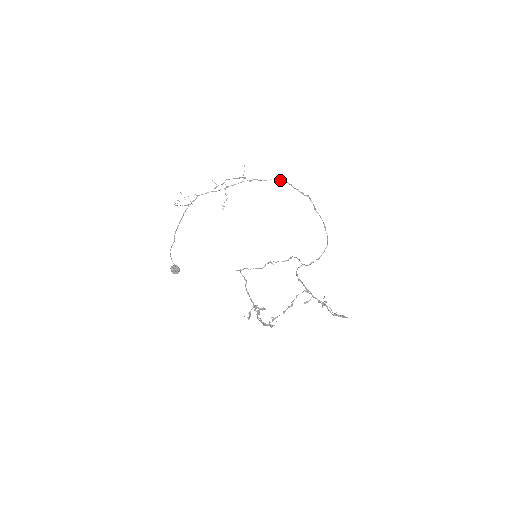
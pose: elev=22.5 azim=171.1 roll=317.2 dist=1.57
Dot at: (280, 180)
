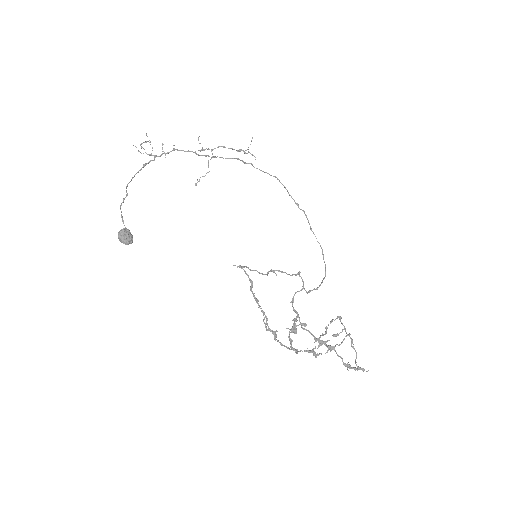
Dot at: (277, 179)
